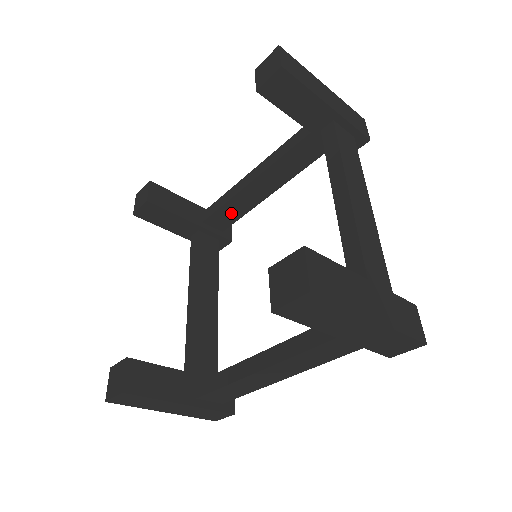
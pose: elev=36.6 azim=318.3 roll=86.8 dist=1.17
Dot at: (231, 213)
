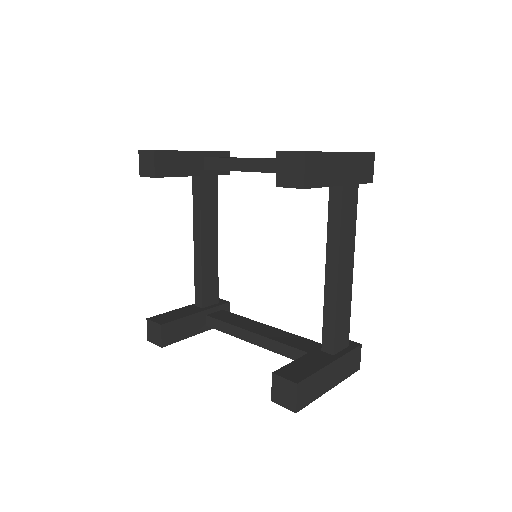
Dot at: (211, 282)
